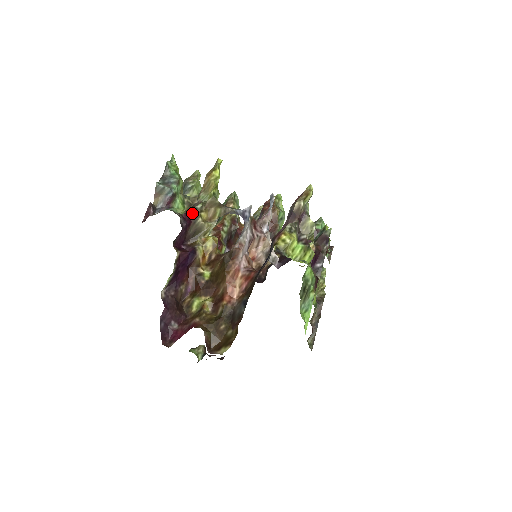
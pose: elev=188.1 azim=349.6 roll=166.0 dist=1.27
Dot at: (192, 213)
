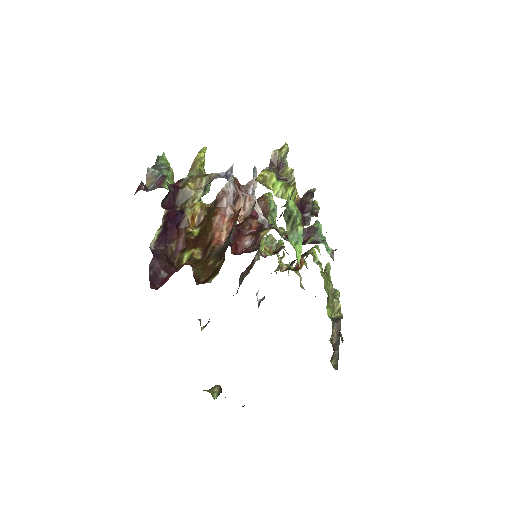
Dot at: (179, 183)
